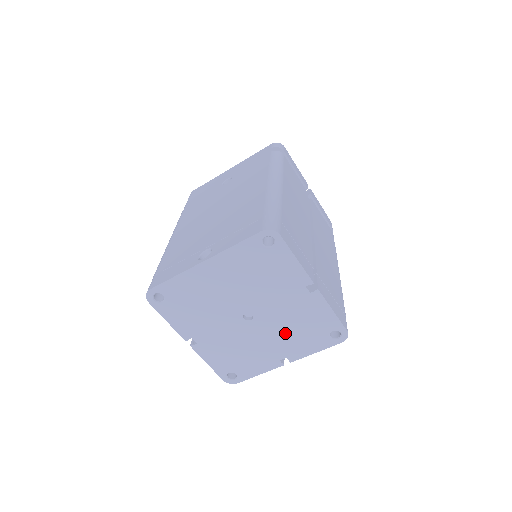
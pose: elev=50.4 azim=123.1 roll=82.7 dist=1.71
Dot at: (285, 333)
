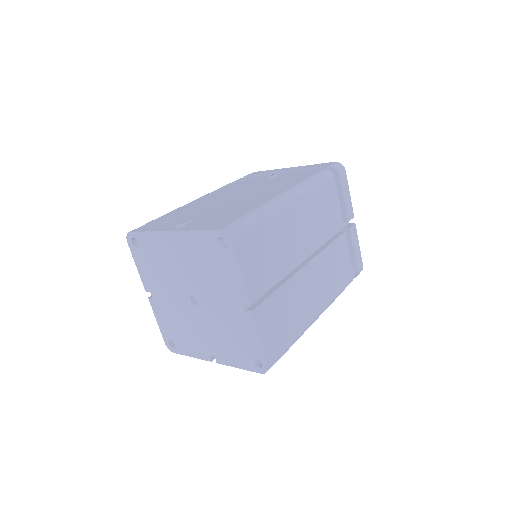
Dot at: (218, 334)
